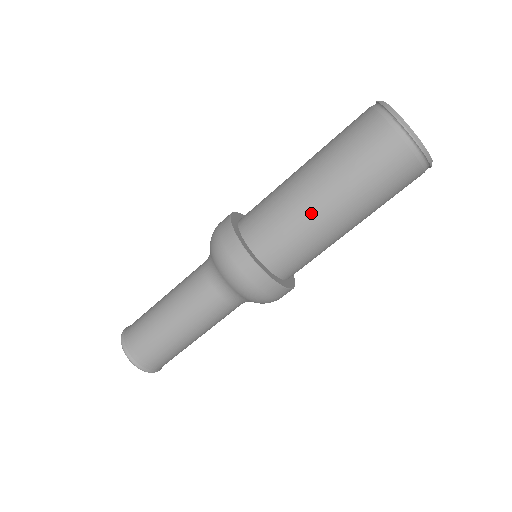
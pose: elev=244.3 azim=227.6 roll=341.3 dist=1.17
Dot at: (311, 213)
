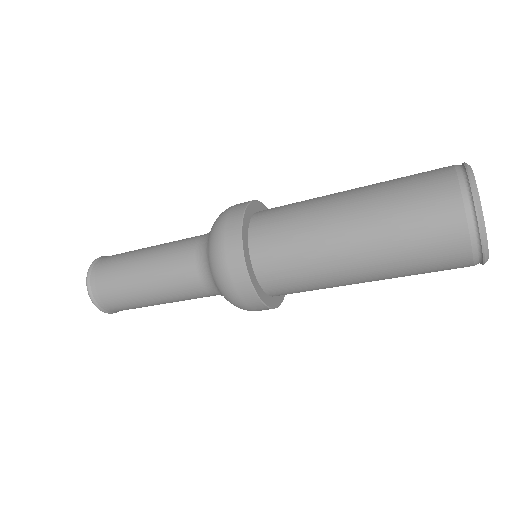
Dot at: (328, 247)
